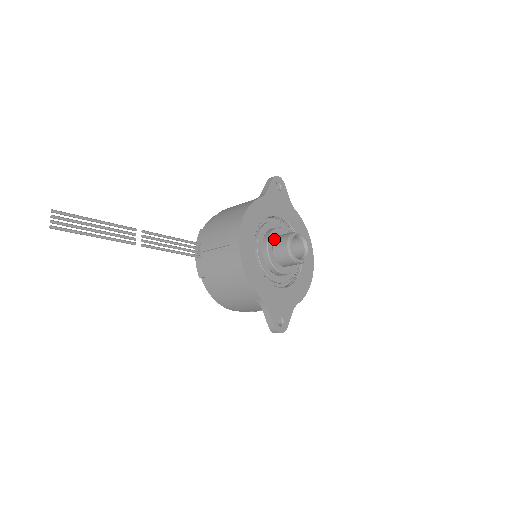
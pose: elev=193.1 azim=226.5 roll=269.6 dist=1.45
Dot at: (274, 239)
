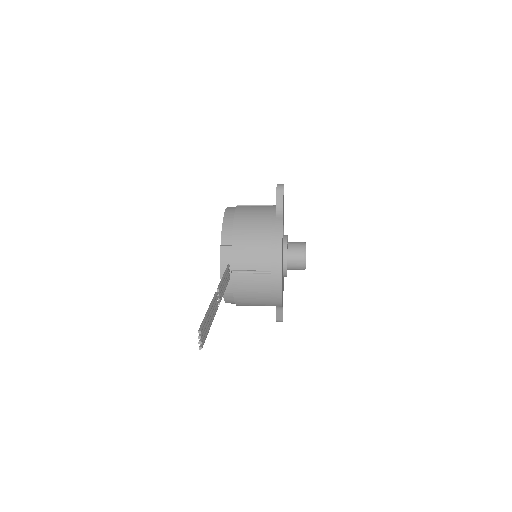
Dot at: (287, 251)
